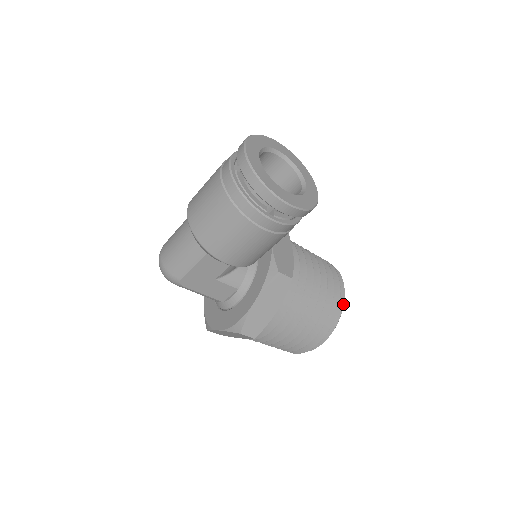
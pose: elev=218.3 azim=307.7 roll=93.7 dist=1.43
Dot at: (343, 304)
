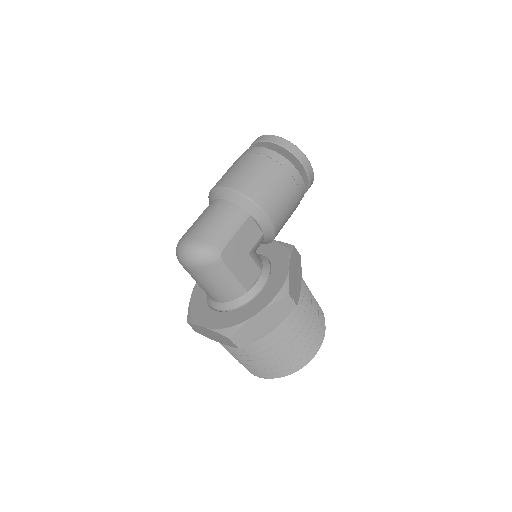
Dot at: occluded
